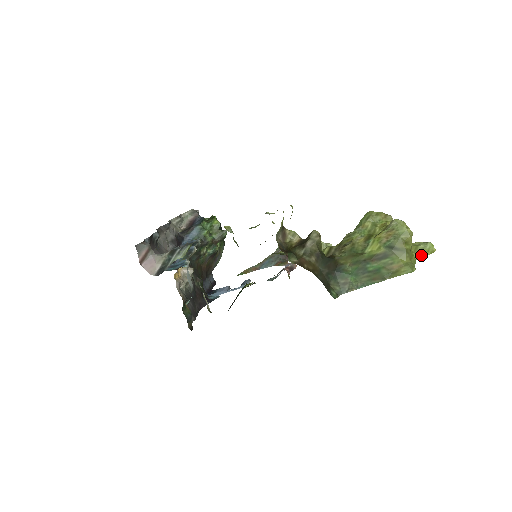
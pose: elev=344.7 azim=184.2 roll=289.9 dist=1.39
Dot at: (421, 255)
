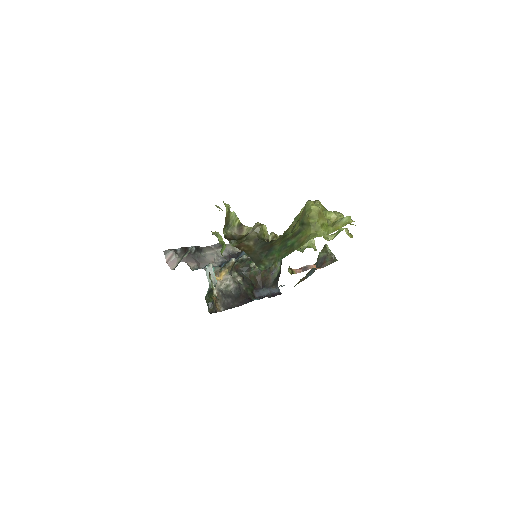
Dot at: (337, 228)
